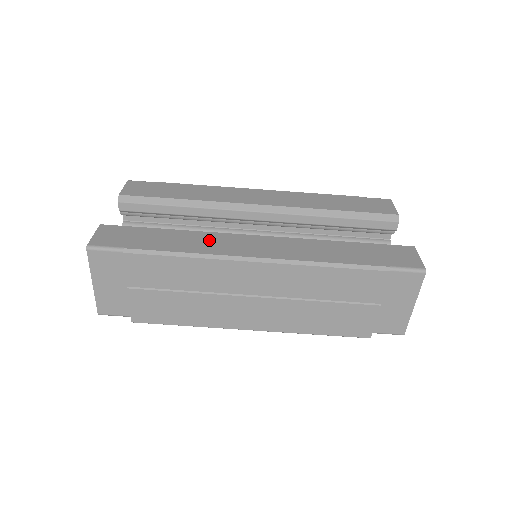
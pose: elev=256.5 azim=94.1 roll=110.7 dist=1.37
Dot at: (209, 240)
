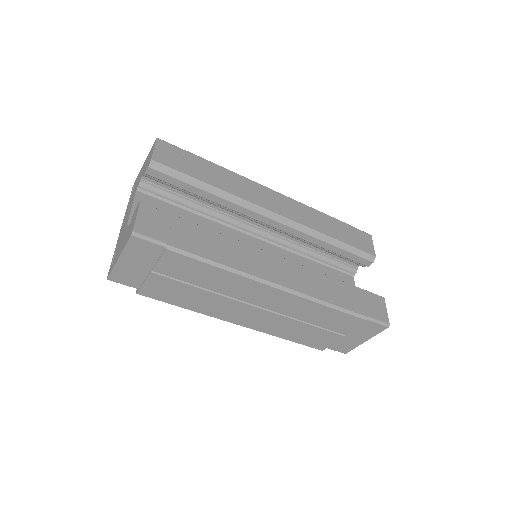
Dot at: (239, 252)
